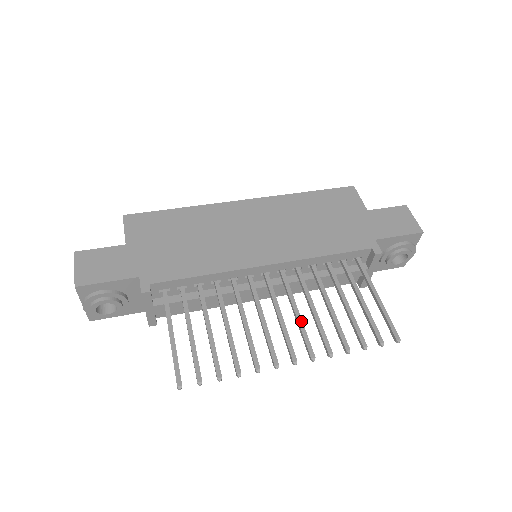
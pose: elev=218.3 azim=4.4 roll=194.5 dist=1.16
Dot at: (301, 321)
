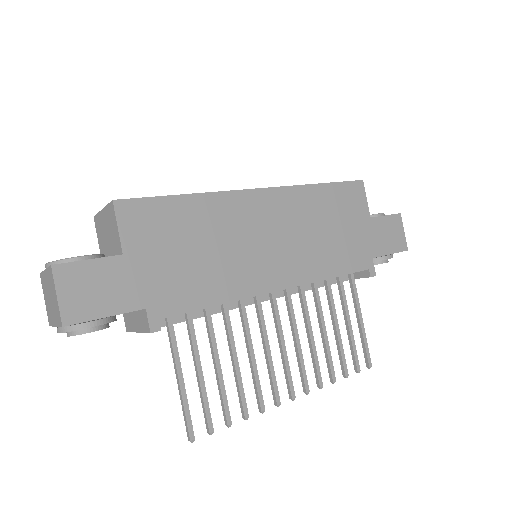
Dot at: (301, 352)
